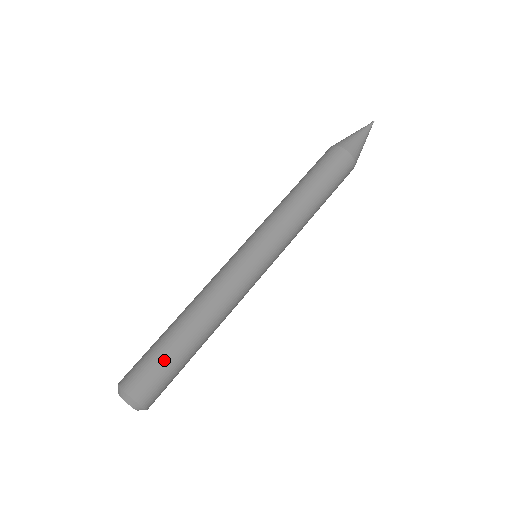
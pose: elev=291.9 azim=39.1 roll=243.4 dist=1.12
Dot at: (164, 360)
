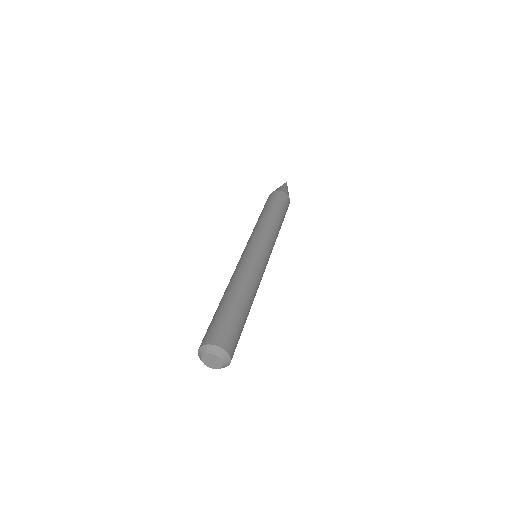
Dot at: (229, 317)
